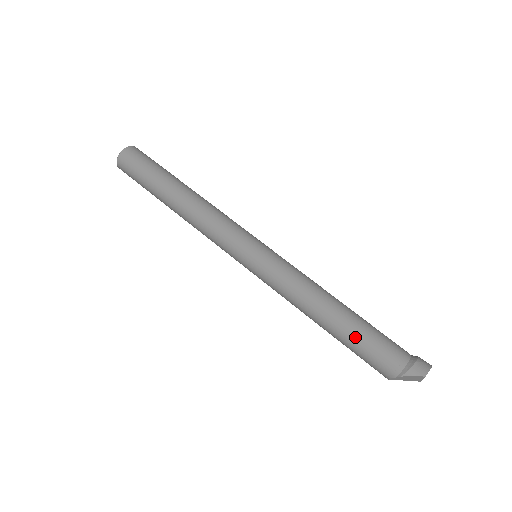
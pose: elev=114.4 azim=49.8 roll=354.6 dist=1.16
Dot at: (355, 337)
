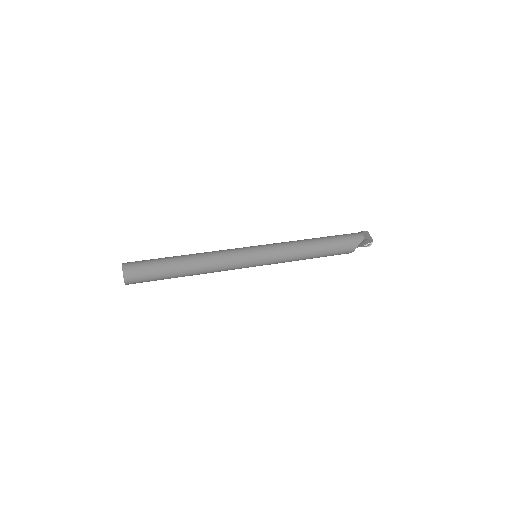
Dot at: (332, 236)
